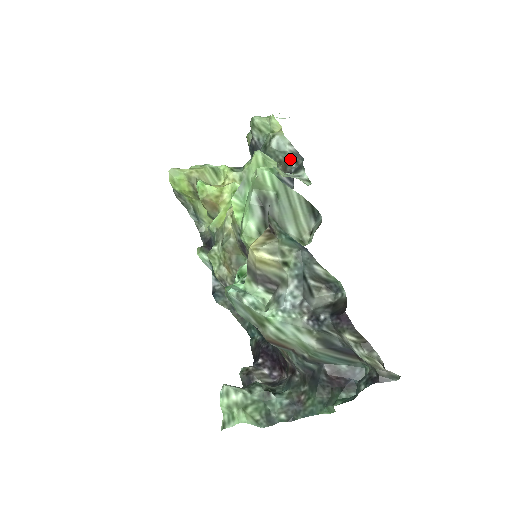
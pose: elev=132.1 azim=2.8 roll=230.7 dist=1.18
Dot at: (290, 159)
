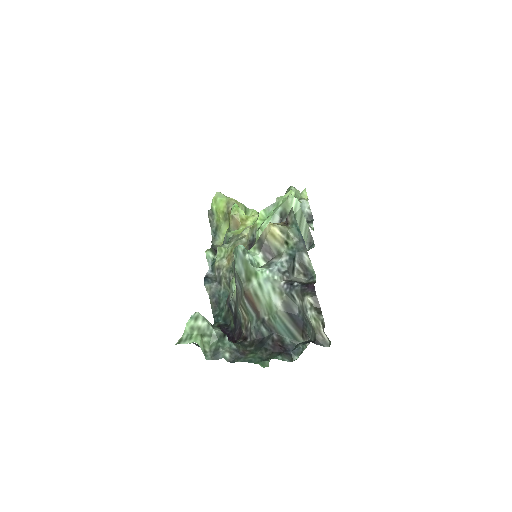
Dot at: occluded
